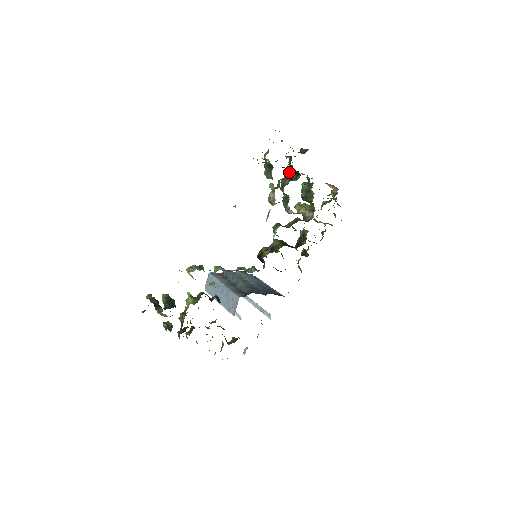
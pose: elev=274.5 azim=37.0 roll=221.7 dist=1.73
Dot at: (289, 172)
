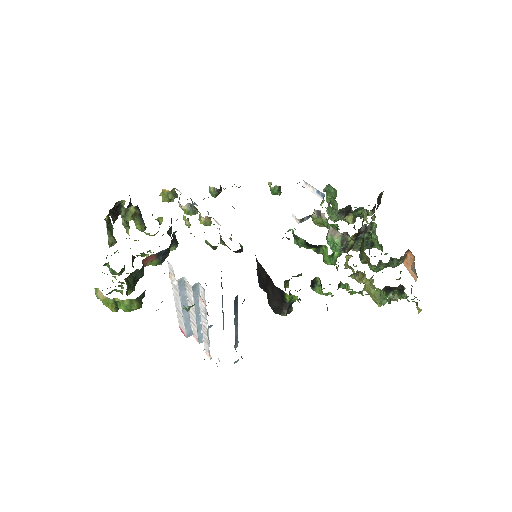
Dot at: occluded
